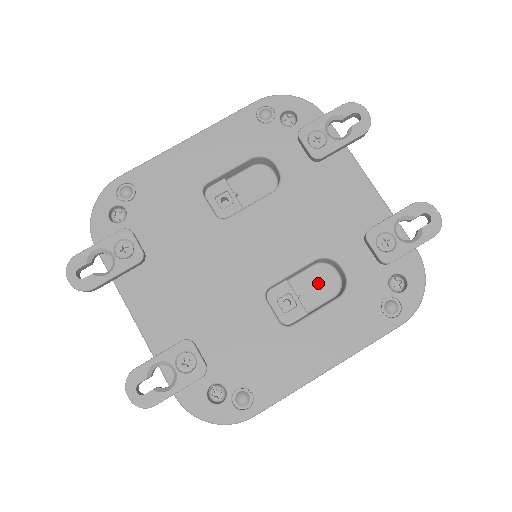
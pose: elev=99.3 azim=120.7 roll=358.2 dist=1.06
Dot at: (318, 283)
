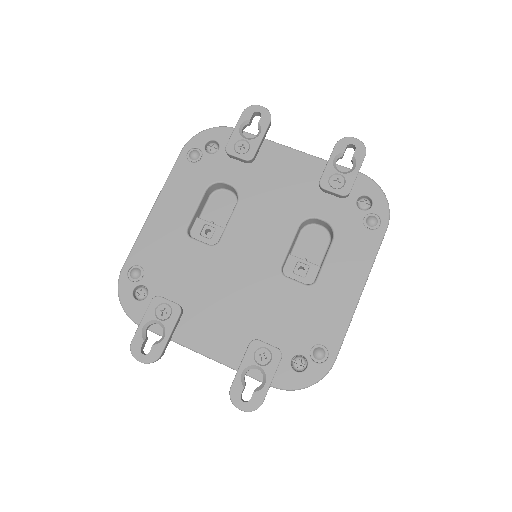
Dot at: (312, 242)
